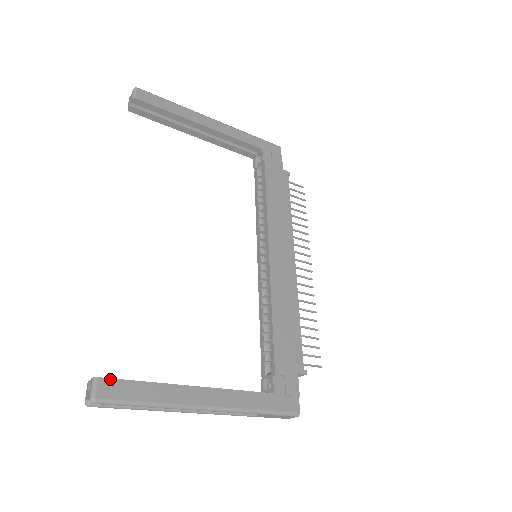
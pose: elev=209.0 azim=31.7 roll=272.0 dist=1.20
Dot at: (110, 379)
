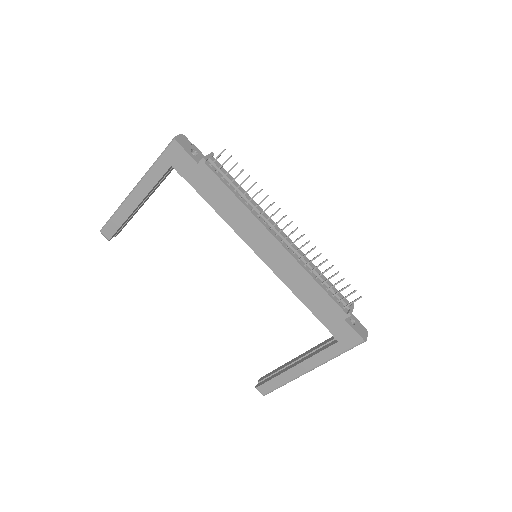
Dot at: (260, 386)
